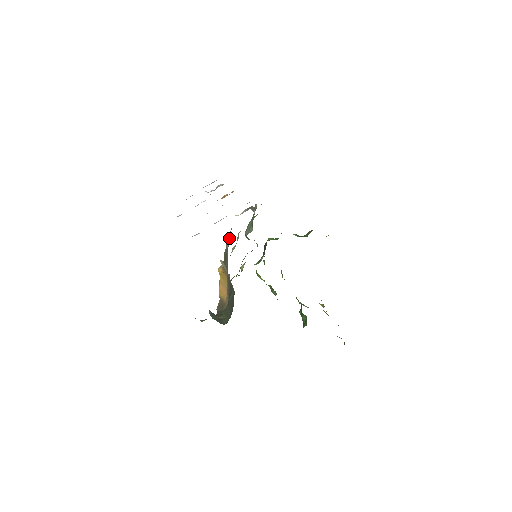
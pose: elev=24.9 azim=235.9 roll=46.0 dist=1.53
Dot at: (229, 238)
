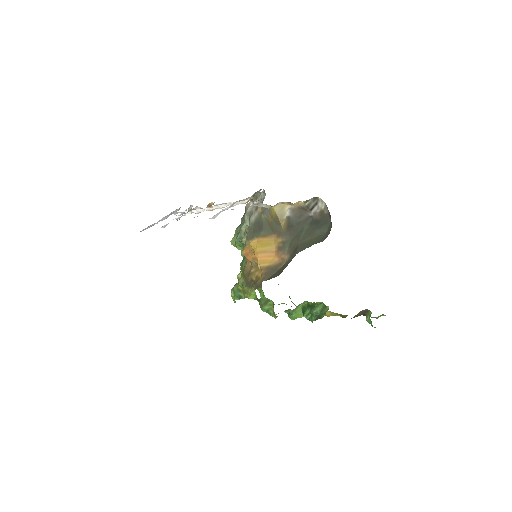
Dot at: (255, 210)
